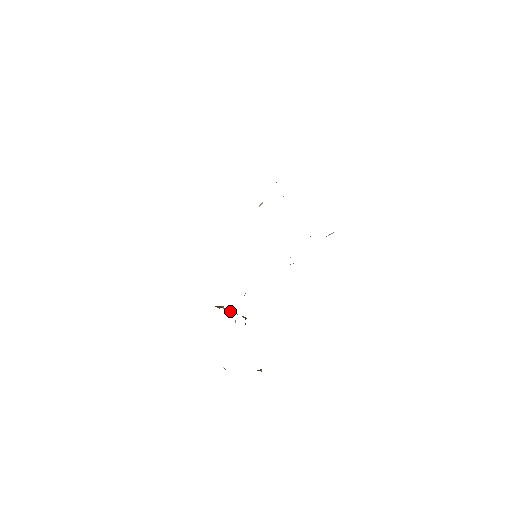
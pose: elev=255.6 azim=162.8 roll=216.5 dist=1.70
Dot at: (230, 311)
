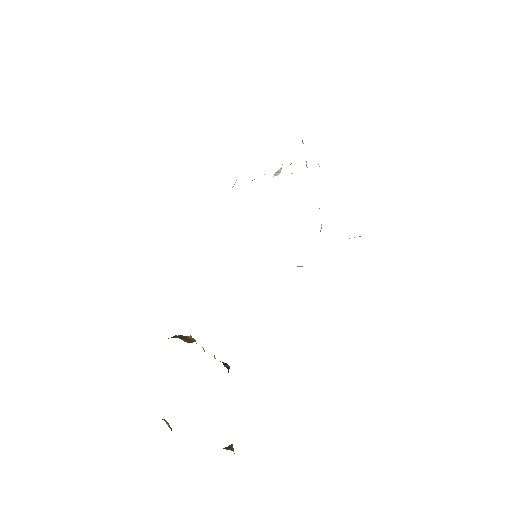
Dot at: (203, 348)
